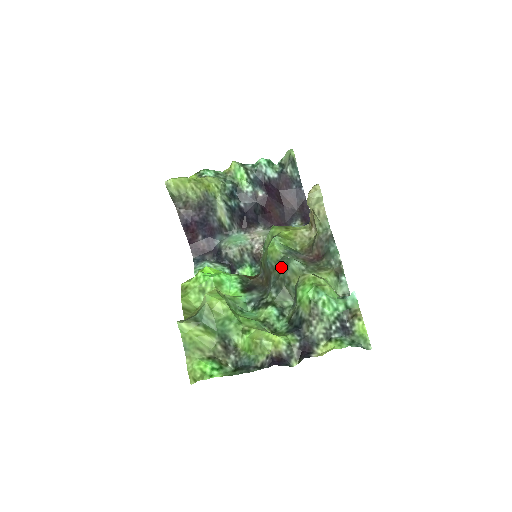
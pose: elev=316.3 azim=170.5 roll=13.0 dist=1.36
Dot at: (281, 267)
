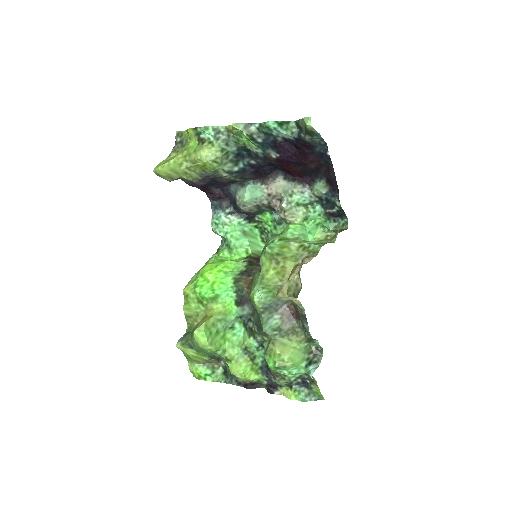
Dot at: (259, 320)
